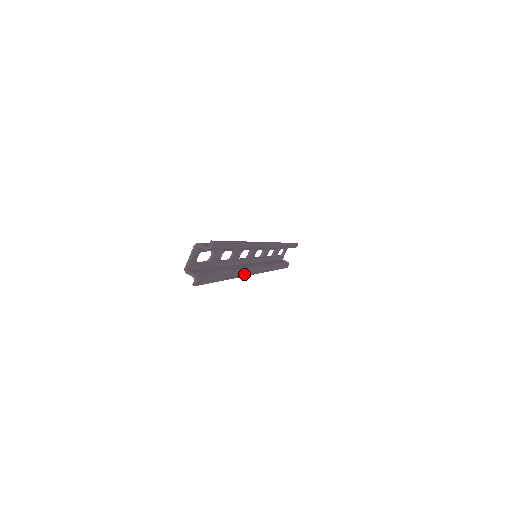
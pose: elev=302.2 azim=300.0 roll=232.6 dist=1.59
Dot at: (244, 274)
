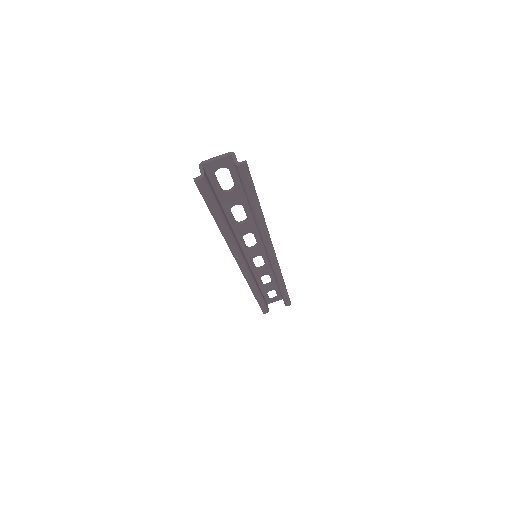
Dot at: (234, 251)
